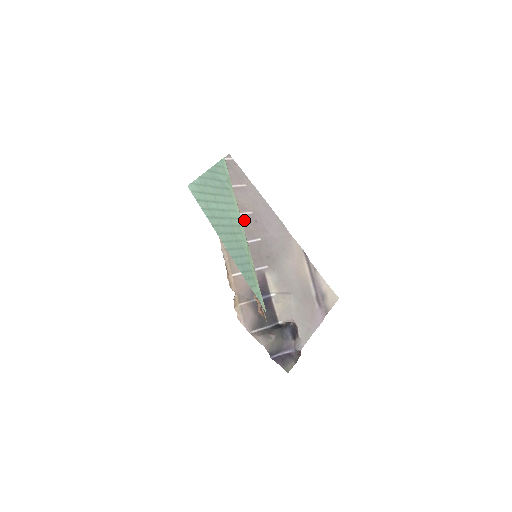
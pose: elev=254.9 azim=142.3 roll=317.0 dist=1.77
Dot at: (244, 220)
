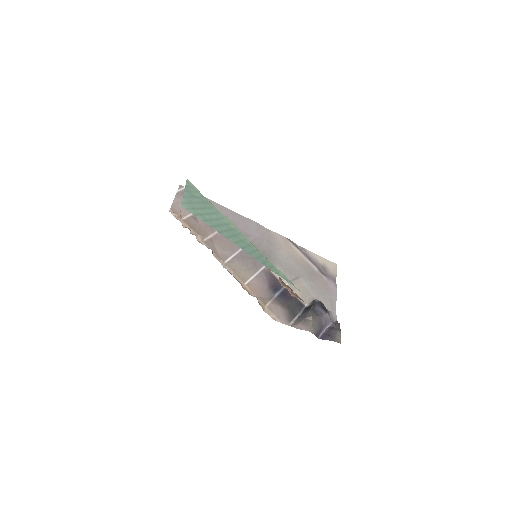
Dot at: occluded
